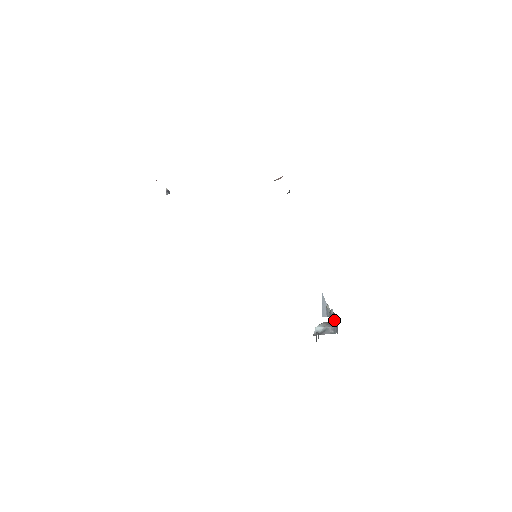
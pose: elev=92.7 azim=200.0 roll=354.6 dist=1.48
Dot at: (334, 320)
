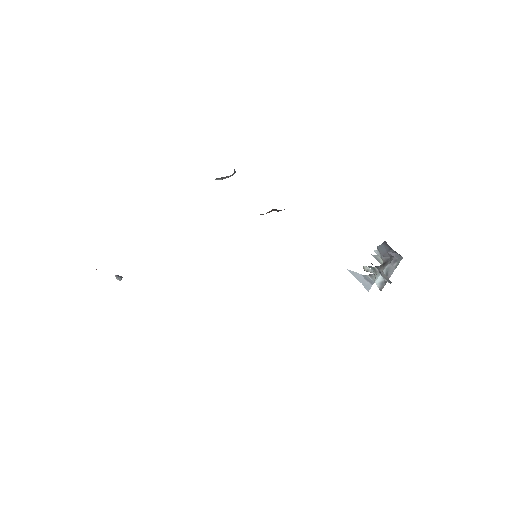
Dot at: (386, 255)
